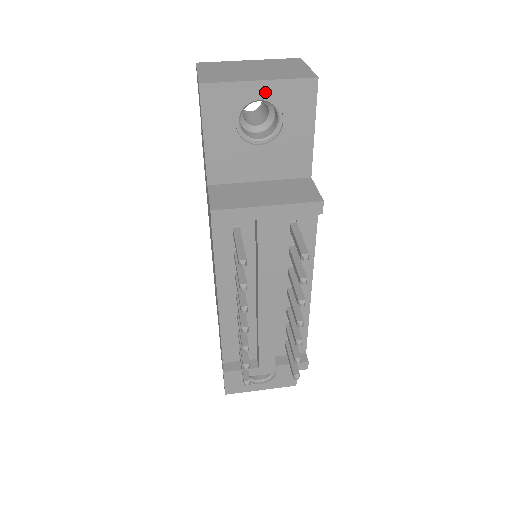
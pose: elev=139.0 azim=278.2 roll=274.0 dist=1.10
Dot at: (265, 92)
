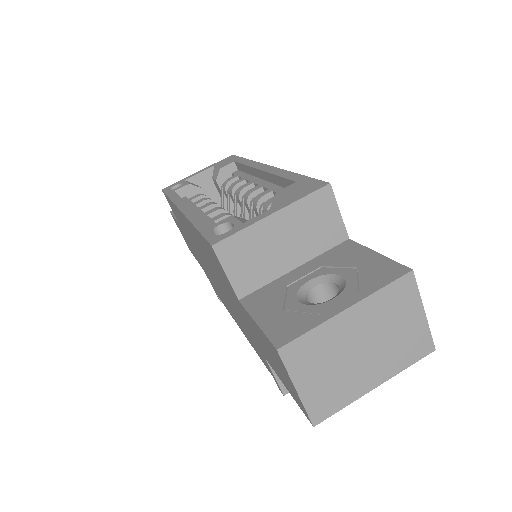
Dot at: occluded
